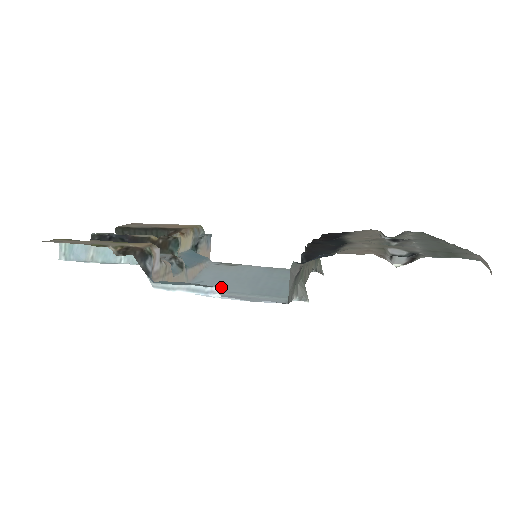
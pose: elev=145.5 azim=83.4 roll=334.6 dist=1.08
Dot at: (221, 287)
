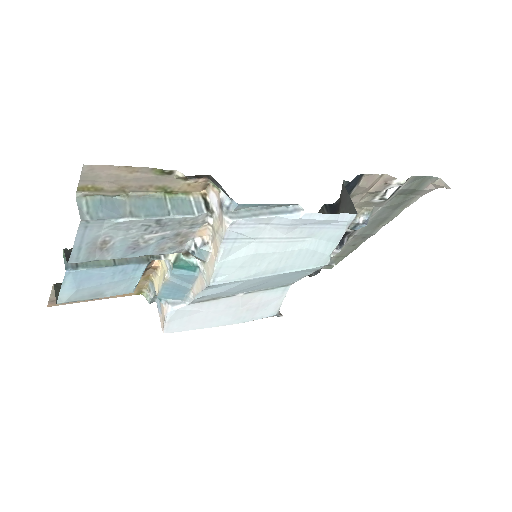
Dot at: (243, 283)
